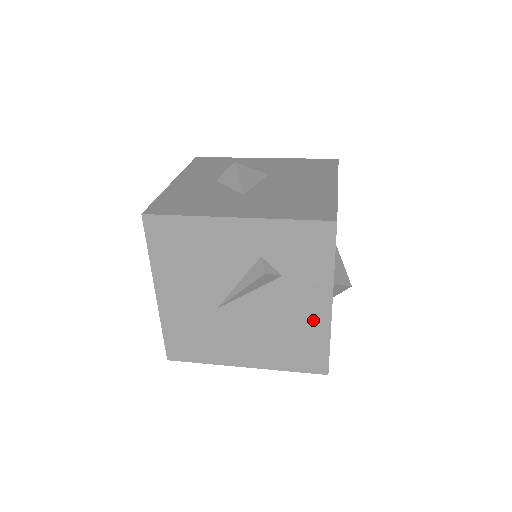
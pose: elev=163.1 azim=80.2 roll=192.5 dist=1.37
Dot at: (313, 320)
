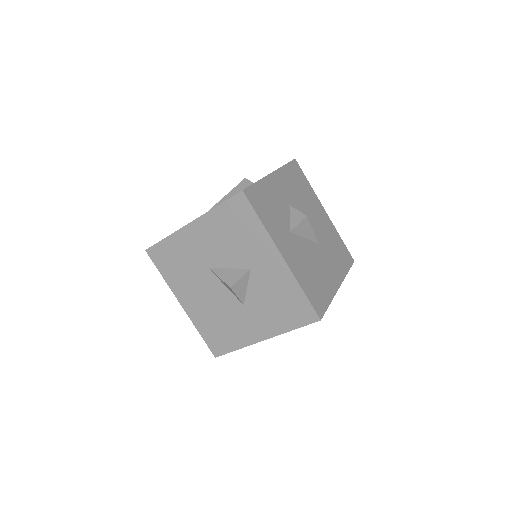
Dot at: occluded
